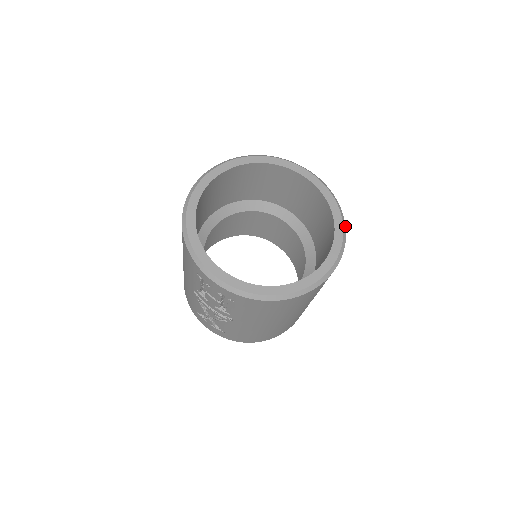
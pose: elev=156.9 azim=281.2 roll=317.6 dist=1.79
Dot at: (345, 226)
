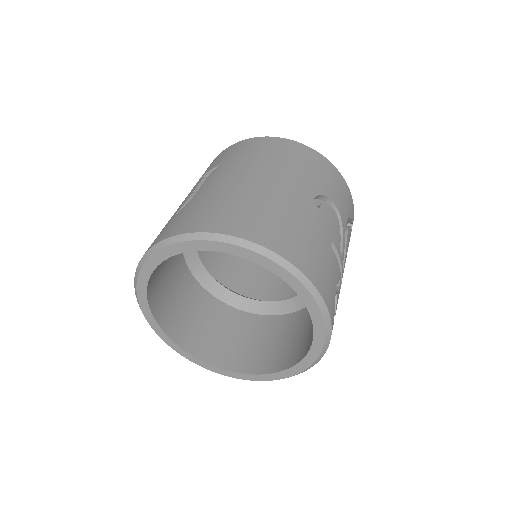
Dot at: (329, 343)
